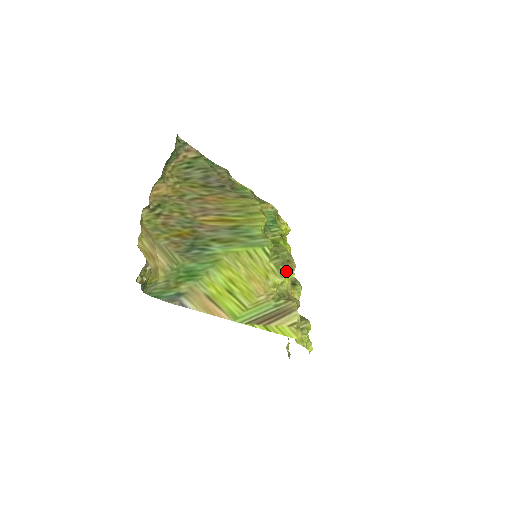
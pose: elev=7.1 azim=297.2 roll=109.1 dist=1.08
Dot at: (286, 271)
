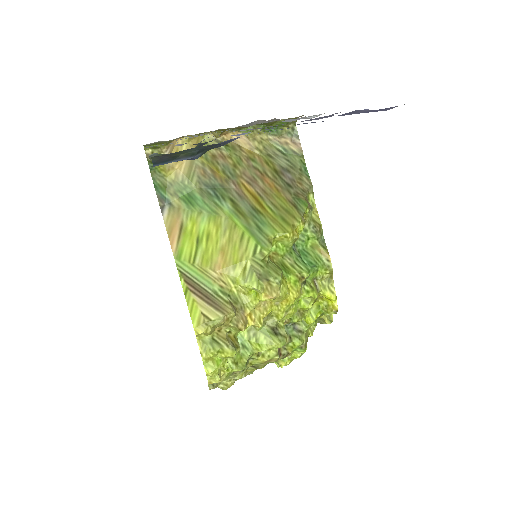
Dot at: (255, 282)
